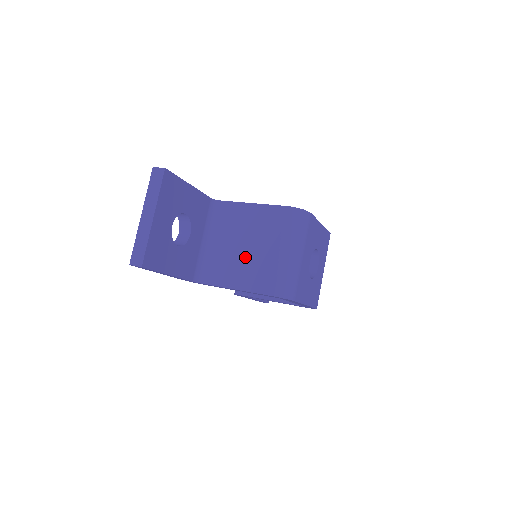
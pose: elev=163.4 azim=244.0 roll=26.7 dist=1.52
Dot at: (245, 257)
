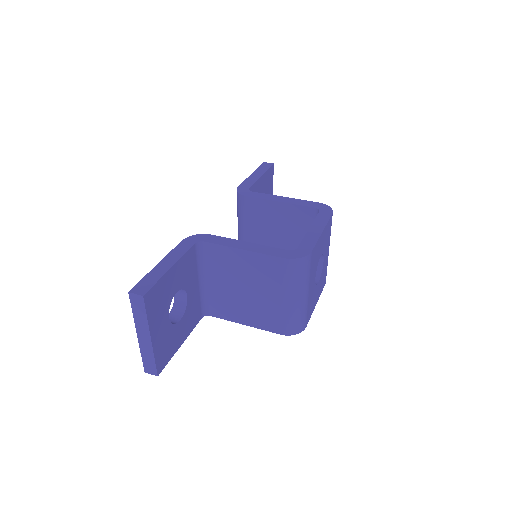
Dot at: (249, 300)
